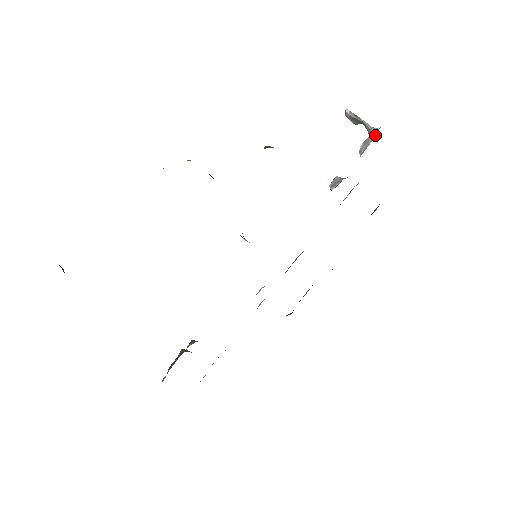
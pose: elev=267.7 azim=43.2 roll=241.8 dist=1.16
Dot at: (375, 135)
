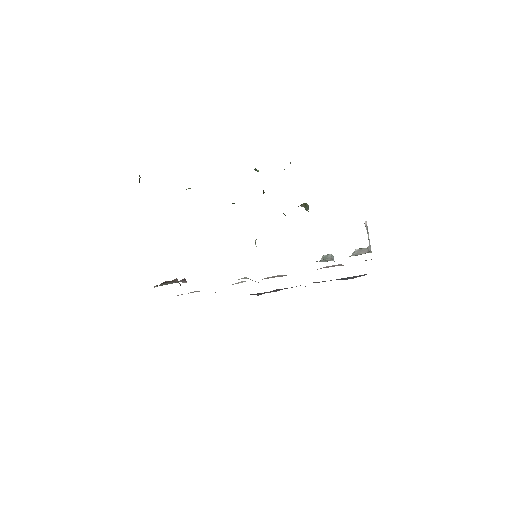
Dot at: occluded
